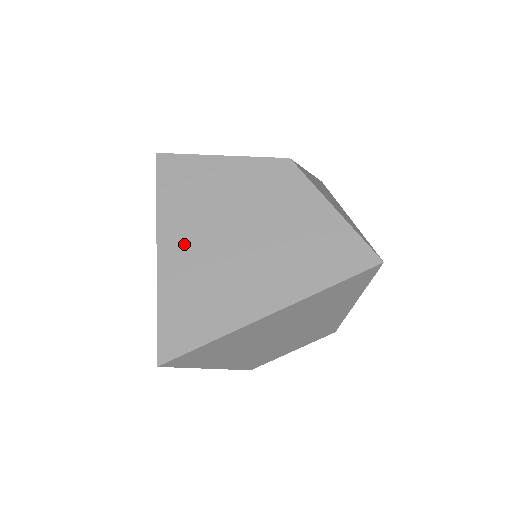
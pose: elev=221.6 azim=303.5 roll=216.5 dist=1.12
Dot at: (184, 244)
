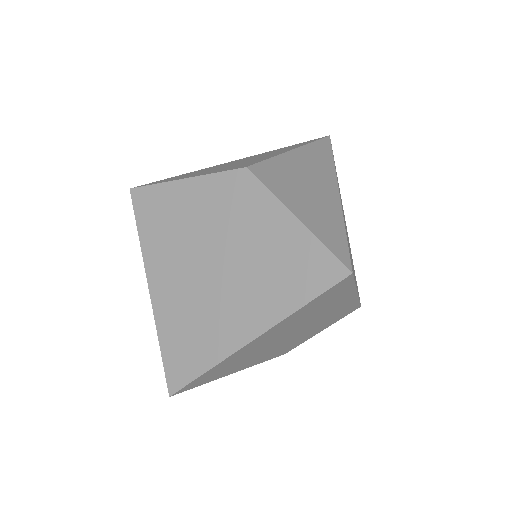
Dot at: (169, 280)
